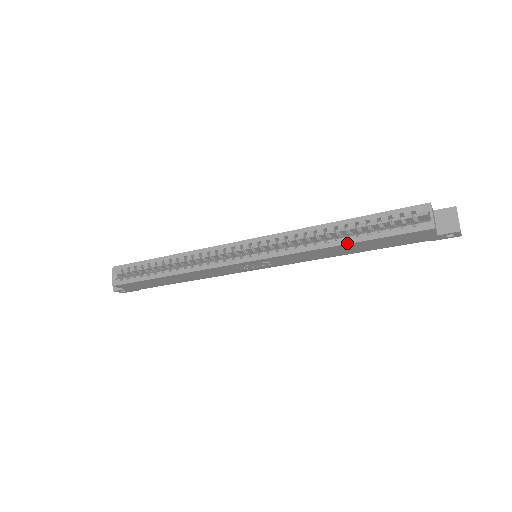
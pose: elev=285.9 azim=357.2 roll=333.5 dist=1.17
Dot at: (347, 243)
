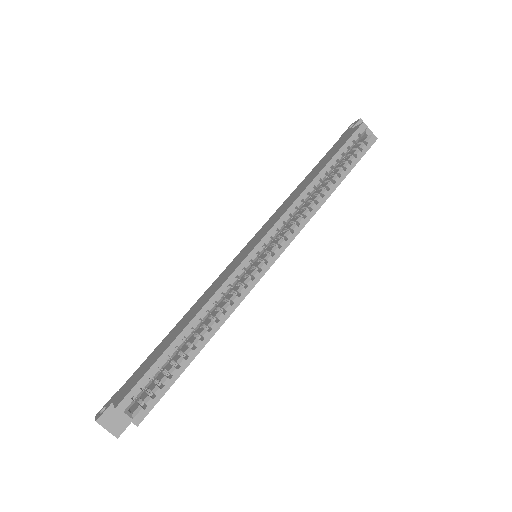
Dot at: (337, 186)
